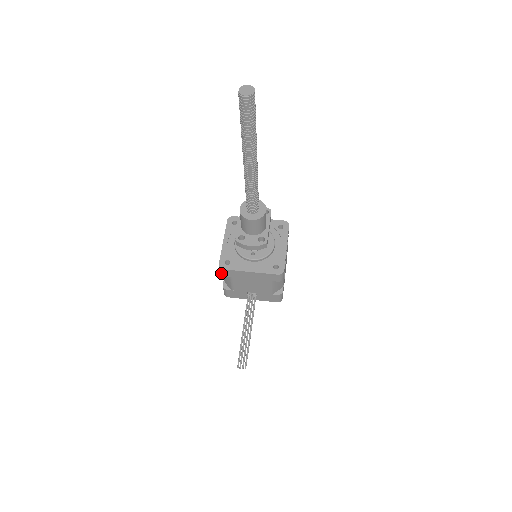
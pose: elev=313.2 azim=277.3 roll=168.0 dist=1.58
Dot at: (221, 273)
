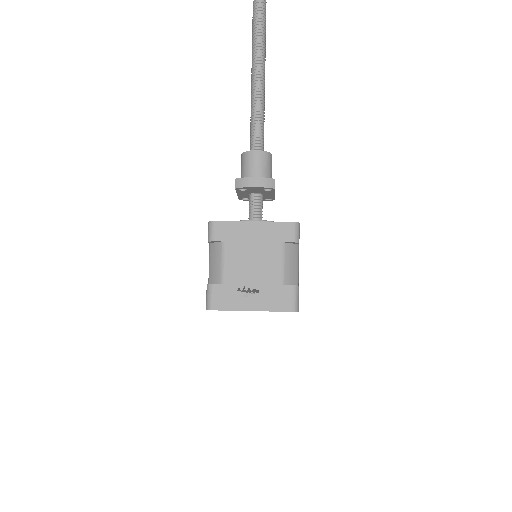
Dot at: (210, 235)
